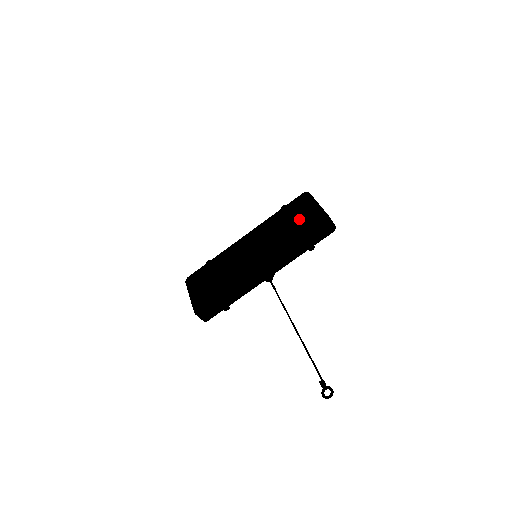
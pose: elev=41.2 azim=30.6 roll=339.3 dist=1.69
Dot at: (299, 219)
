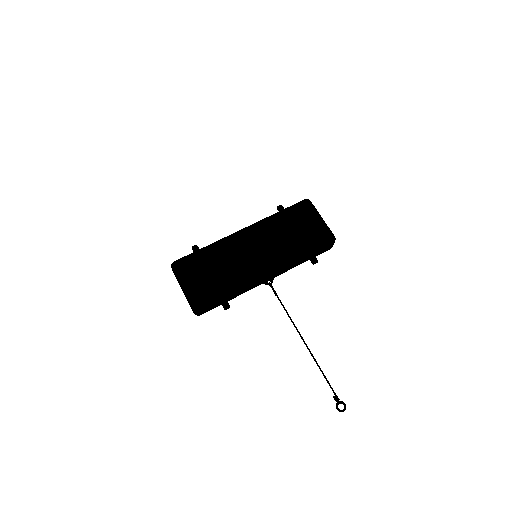
Dot at: (305, 230)
